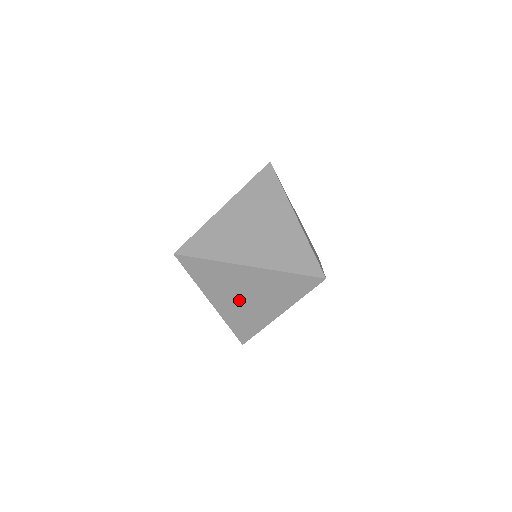
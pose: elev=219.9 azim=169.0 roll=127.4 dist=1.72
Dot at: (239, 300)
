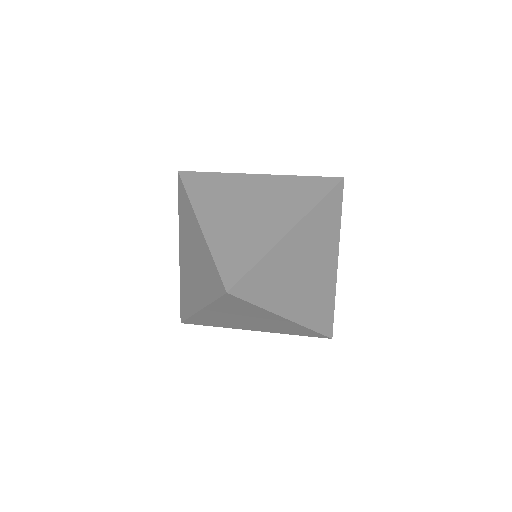
Dot at: (189, 263)
